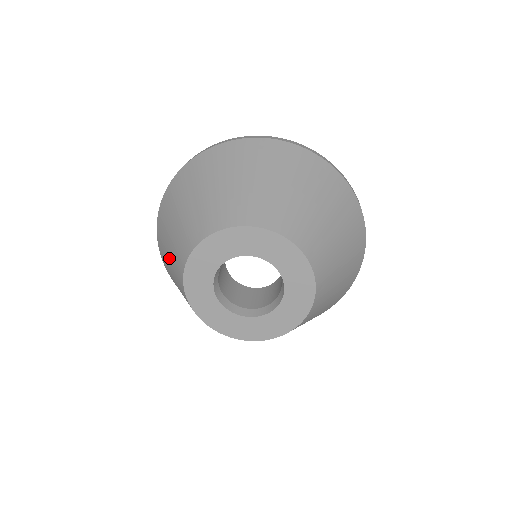
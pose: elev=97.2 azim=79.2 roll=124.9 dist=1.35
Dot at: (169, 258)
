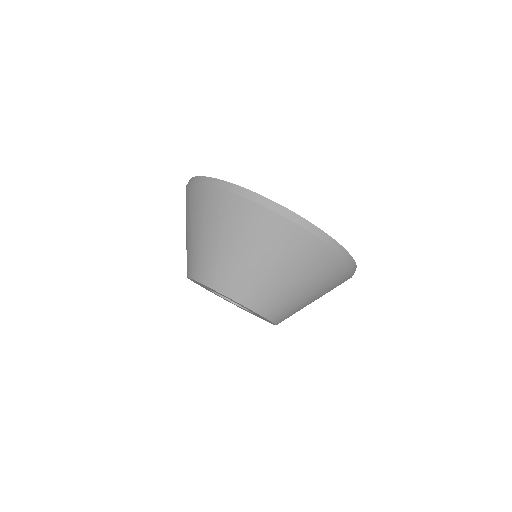
Dot at: (186, 234)
